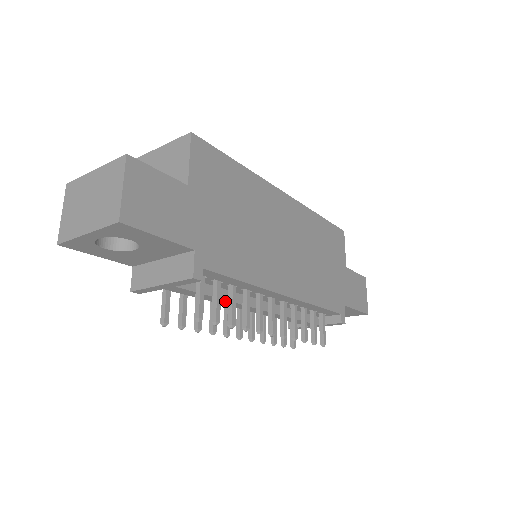
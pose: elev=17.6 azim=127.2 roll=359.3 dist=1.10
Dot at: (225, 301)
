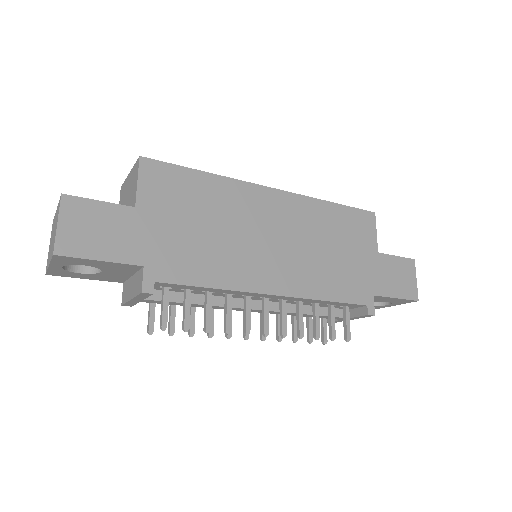
Dot at: occluded
